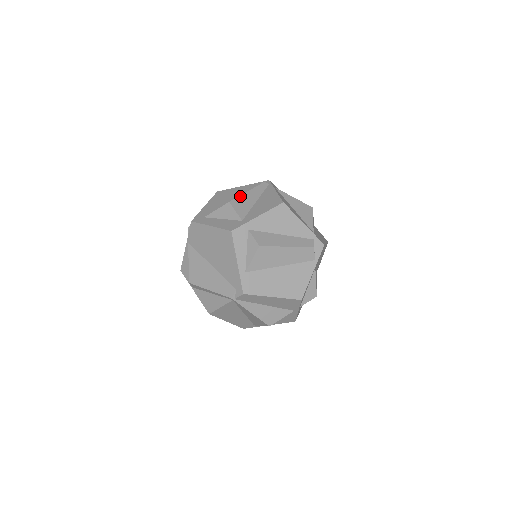
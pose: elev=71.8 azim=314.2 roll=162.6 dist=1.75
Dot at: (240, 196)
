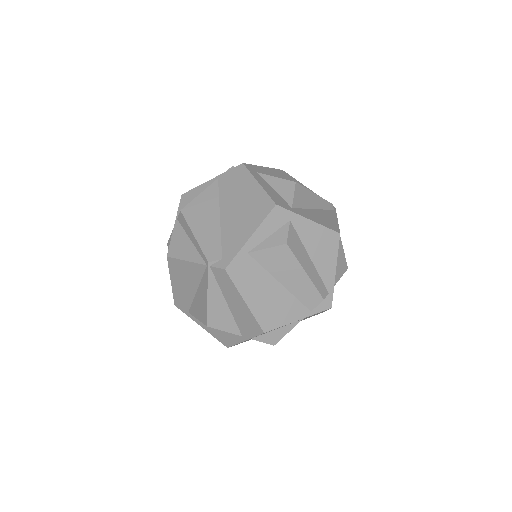
Dot at: (307, 189)
